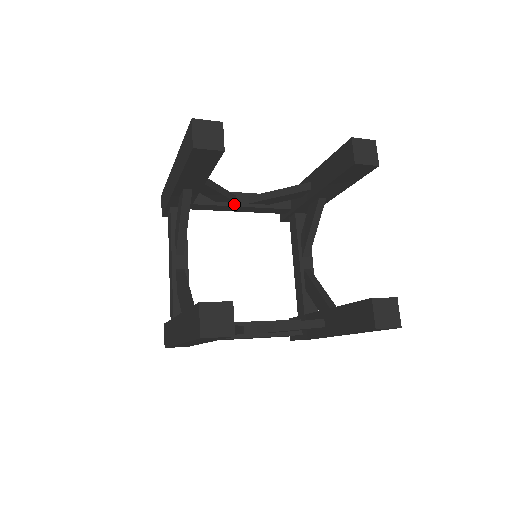
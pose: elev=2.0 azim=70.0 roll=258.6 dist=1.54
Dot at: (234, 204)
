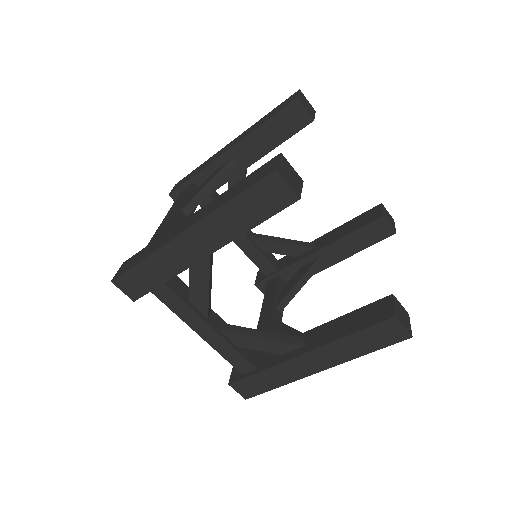
Dot at: occluded
